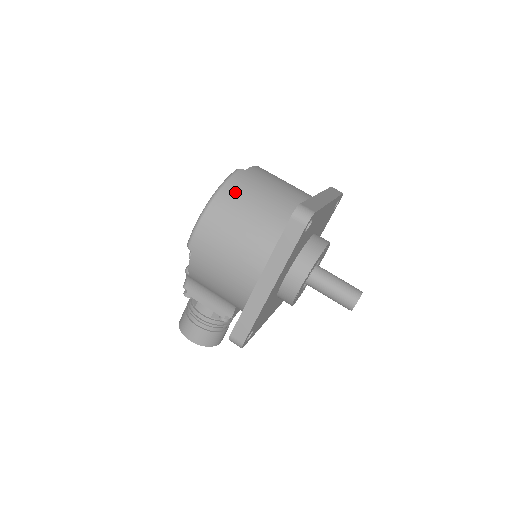
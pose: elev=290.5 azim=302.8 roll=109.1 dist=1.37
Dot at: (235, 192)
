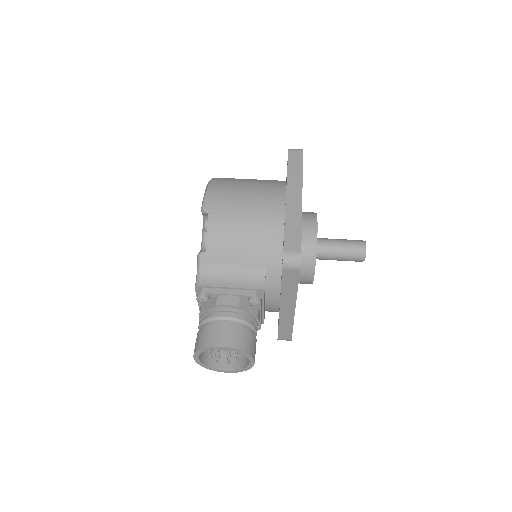
Dot at: occluded
